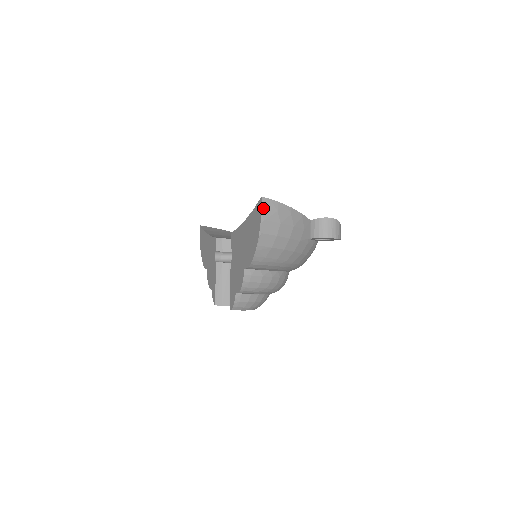
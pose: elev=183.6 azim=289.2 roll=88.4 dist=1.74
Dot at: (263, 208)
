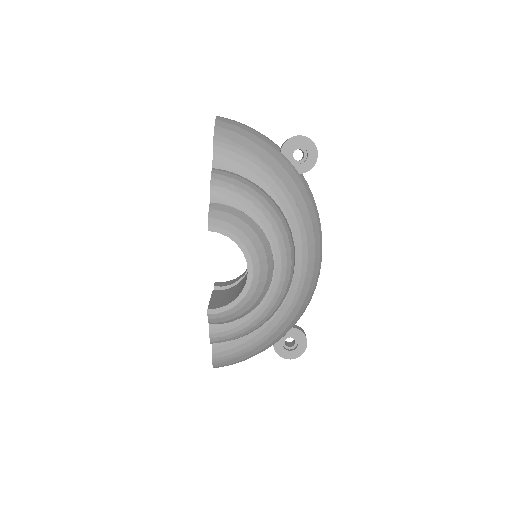
Dot at: (219, 116)
